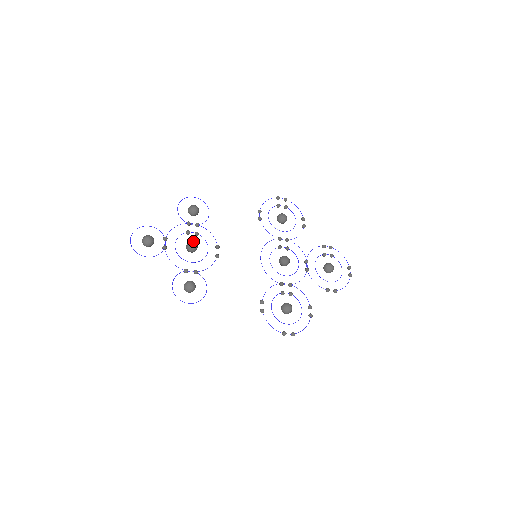
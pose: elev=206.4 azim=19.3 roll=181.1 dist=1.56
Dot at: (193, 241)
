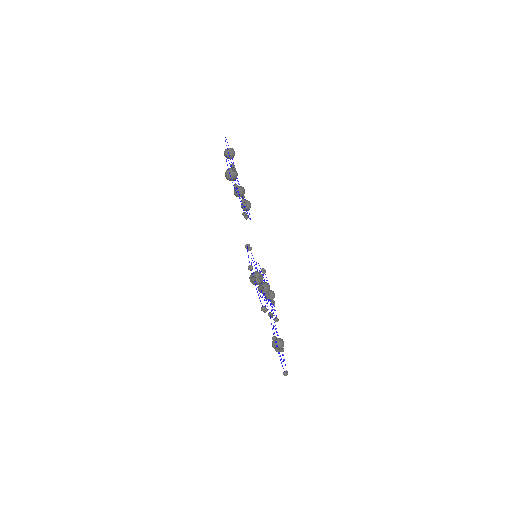
Dot at: occluded
